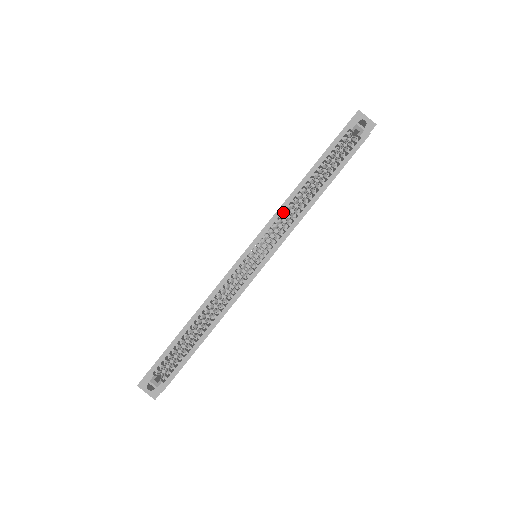
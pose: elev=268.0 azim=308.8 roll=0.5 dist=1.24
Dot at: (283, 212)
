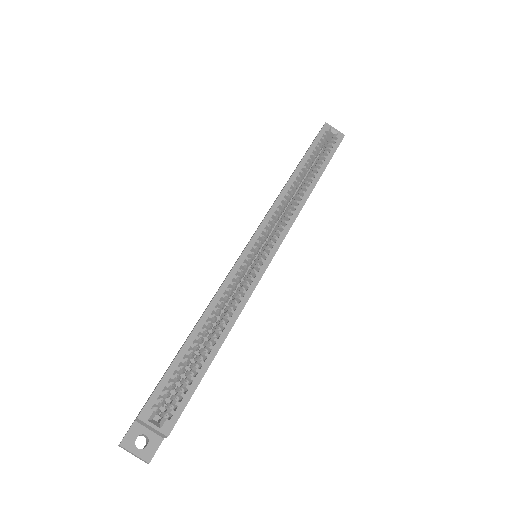
Dot at: (282, 201)
